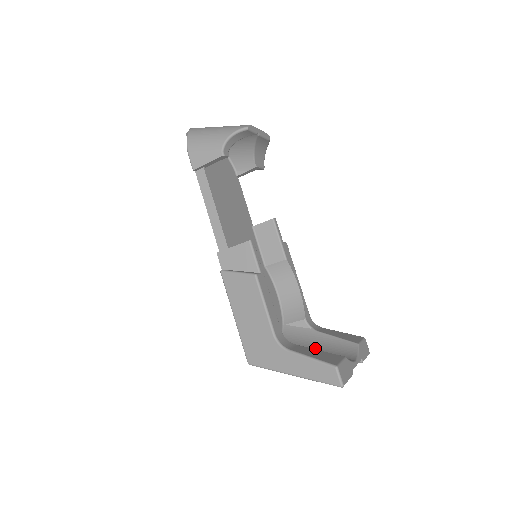
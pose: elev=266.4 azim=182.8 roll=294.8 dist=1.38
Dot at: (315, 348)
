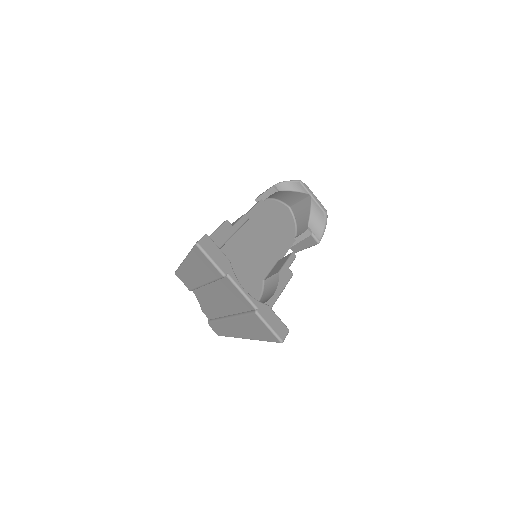
Dot at: occluded
